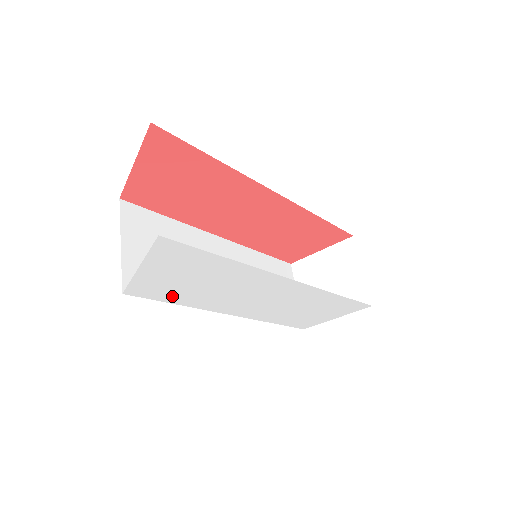
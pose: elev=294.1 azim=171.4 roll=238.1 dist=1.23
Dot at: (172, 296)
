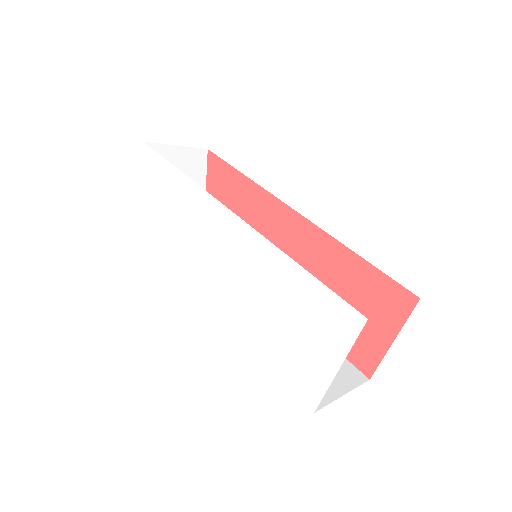
Dot at: (165, 245)
